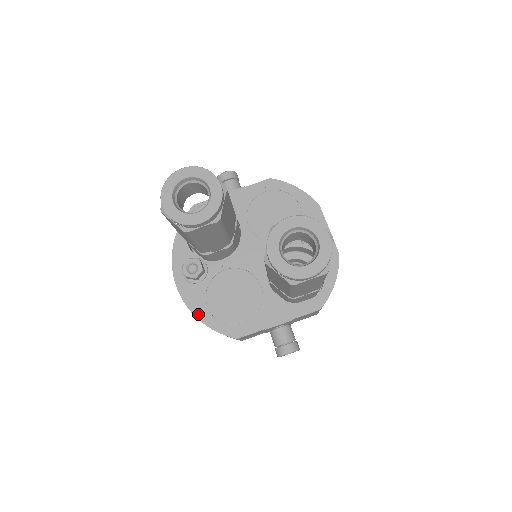
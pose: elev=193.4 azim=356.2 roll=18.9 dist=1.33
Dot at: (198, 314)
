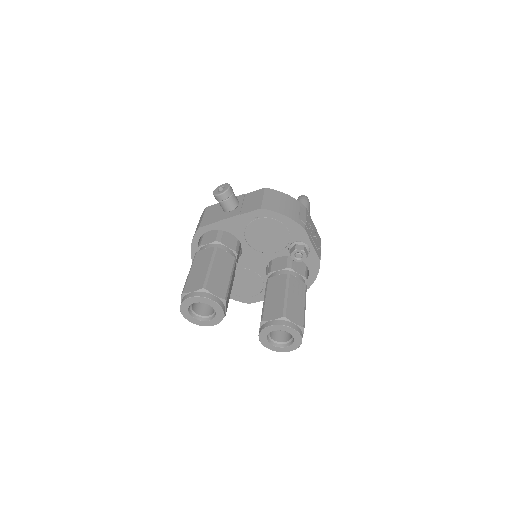
Dot at: occluded
